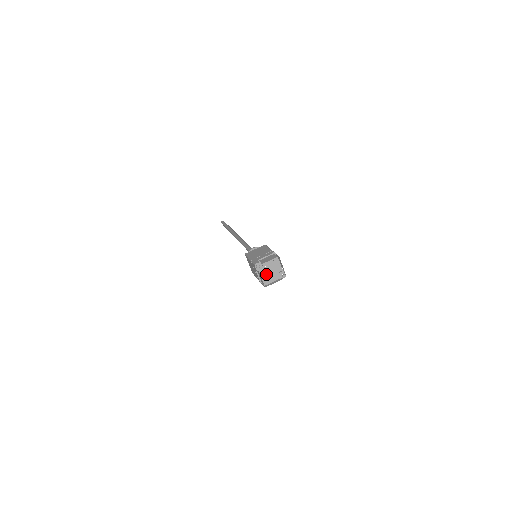
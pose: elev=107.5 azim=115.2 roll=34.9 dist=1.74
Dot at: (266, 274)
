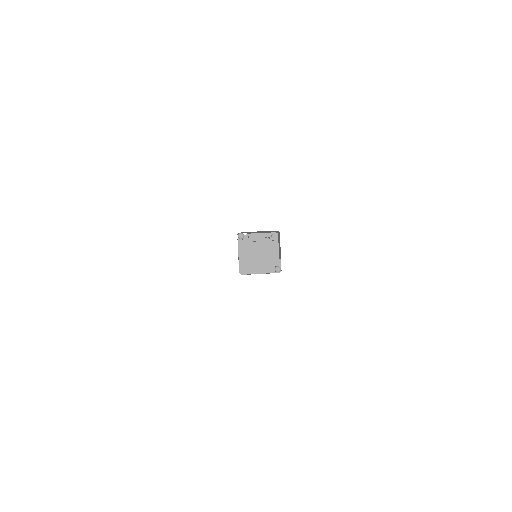
Dot at: (250, 254)
